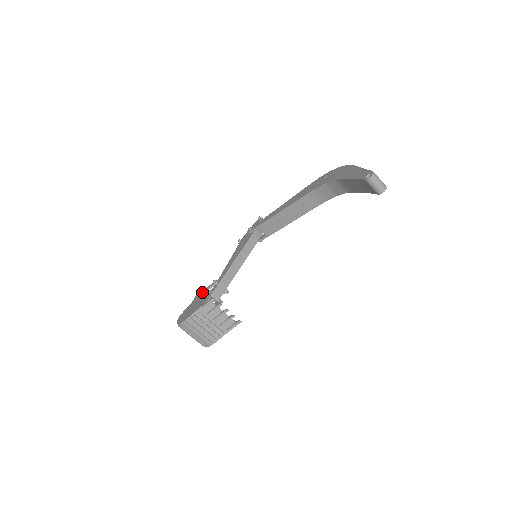
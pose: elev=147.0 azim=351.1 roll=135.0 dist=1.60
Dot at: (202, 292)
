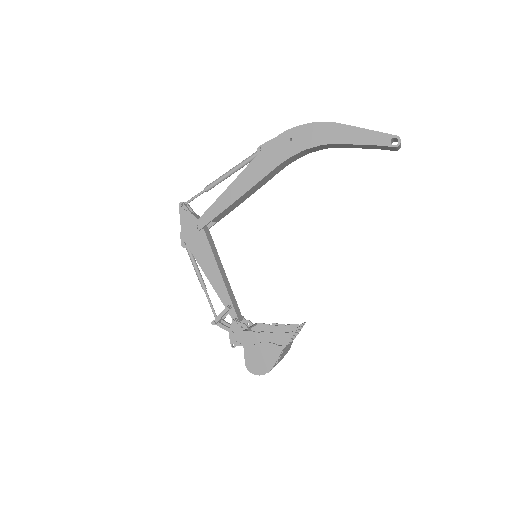
Dot at: occluded
